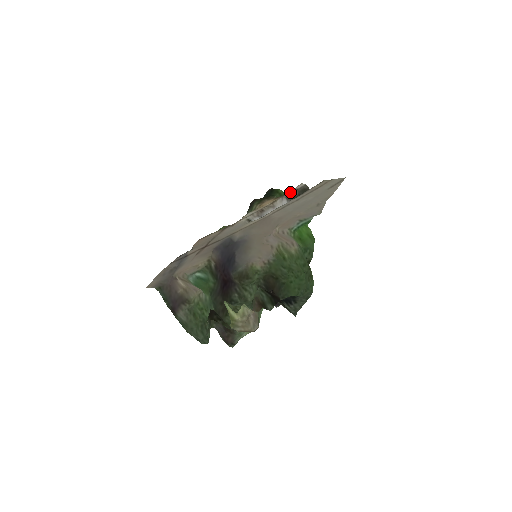
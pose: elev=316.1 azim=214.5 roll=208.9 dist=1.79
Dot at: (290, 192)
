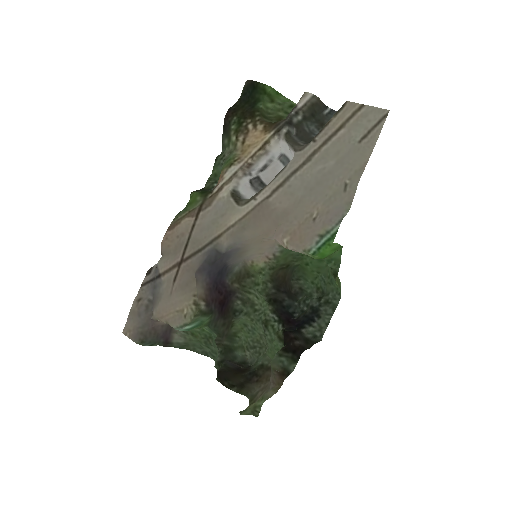
Dot at: (289, 117)
